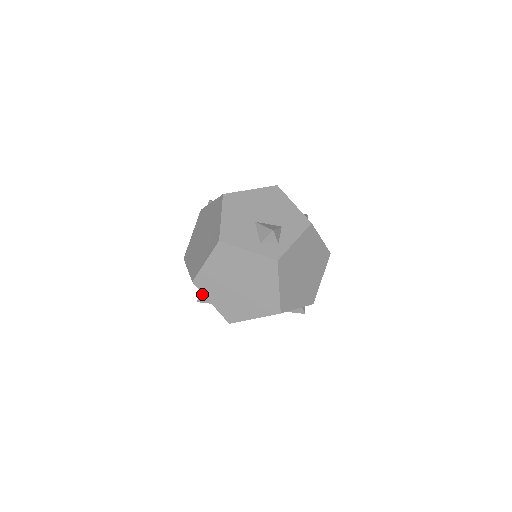
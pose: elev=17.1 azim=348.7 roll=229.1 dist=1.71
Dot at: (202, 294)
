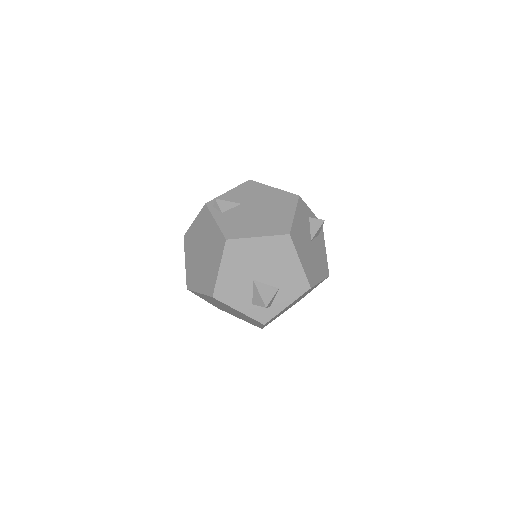
Dot at: occluded
